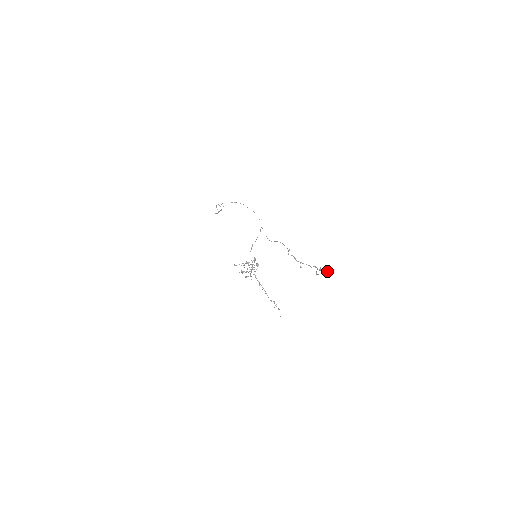
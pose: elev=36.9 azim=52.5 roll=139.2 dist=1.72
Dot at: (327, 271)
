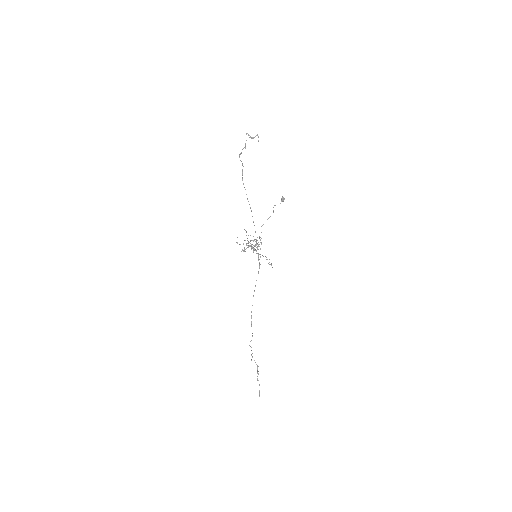
Dot at: occluded
